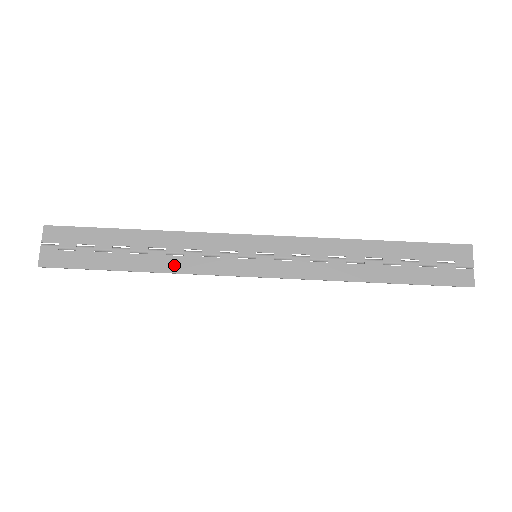
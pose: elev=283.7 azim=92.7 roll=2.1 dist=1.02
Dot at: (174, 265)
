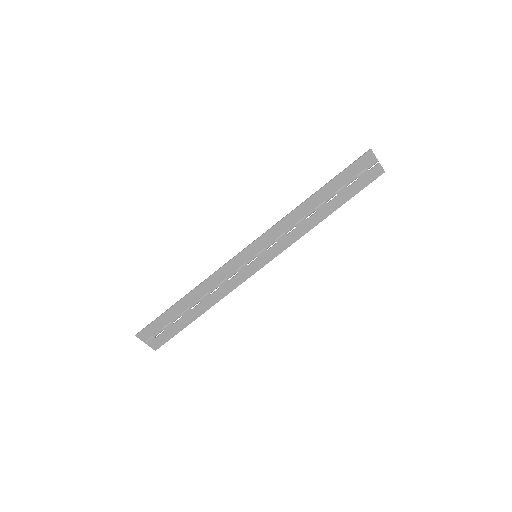
Dot at: (219, 295)
